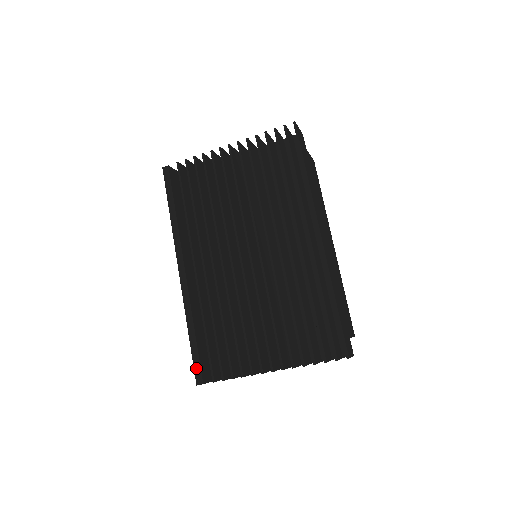
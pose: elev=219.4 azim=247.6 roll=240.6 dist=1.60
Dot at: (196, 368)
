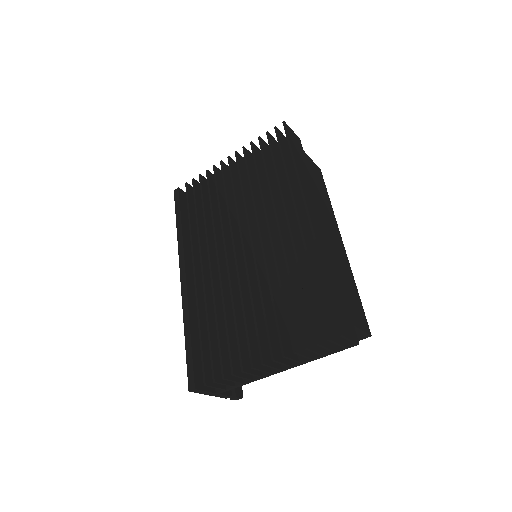
Dot at: (189, 372)
